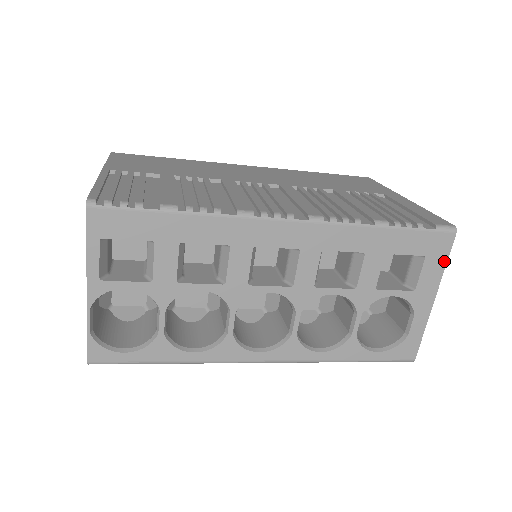
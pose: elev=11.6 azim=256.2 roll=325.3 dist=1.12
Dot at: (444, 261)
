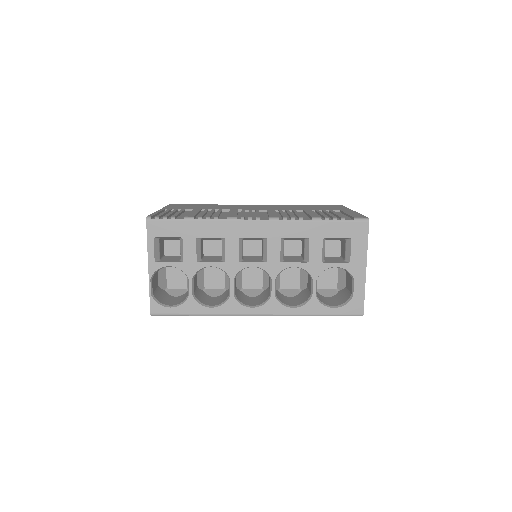
Dot at: (366, 241)
